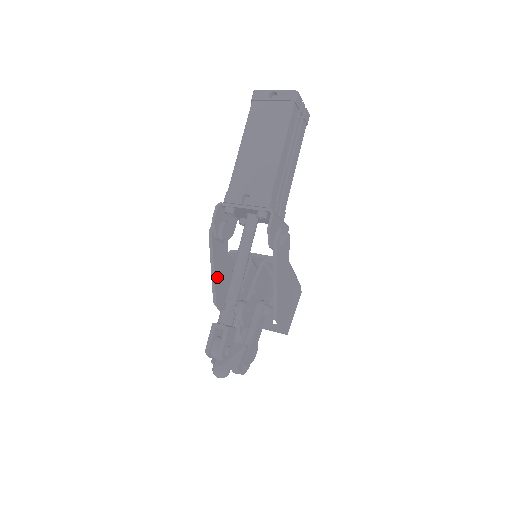
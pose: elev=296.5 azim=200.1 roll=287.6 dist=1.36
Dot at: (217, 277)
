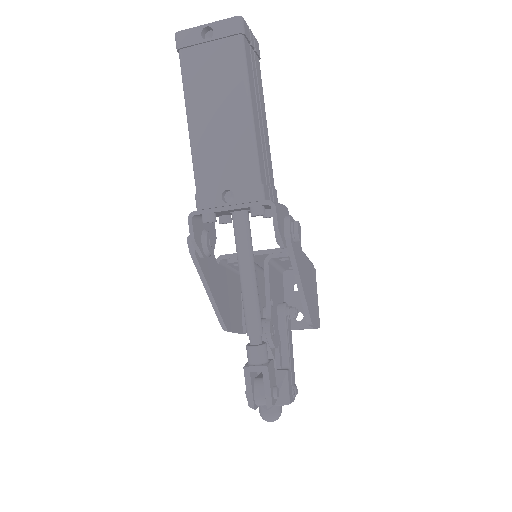
Dot at: (217, 300)
